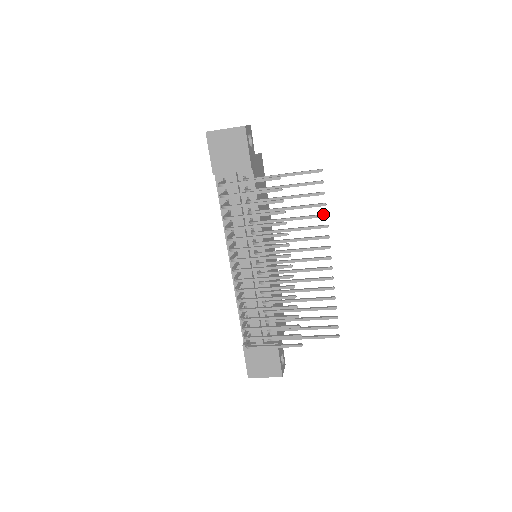
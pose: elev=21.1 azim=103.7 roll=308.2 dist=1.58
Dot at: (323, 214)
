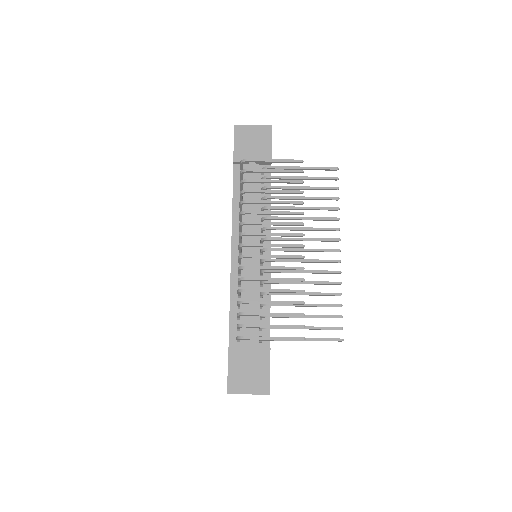
Dot at: (336, 207)
